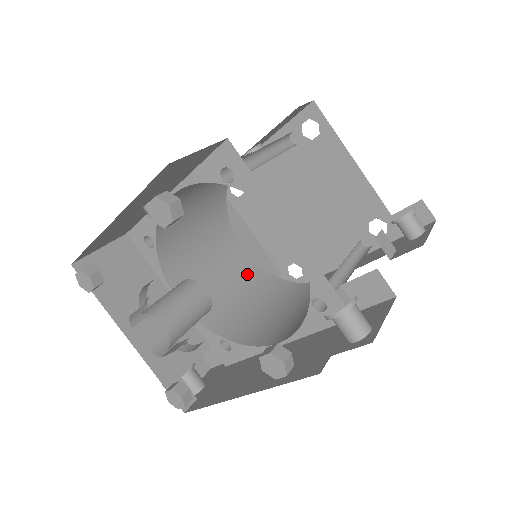
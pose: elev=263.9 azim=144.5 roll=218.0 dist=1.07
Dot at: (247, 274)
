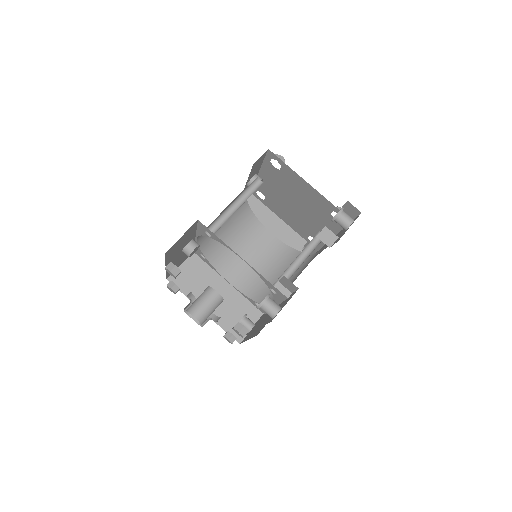
Dot at: (276, 252)
